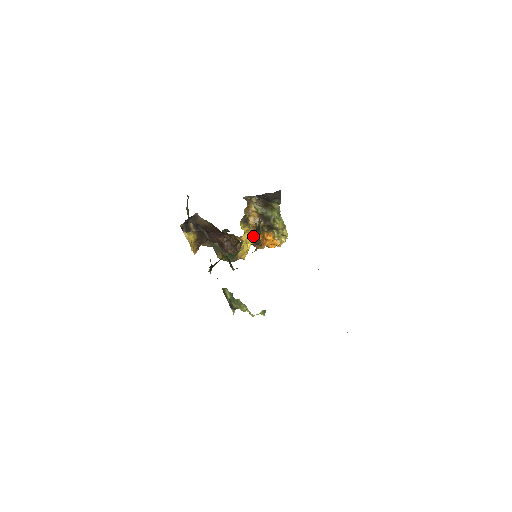
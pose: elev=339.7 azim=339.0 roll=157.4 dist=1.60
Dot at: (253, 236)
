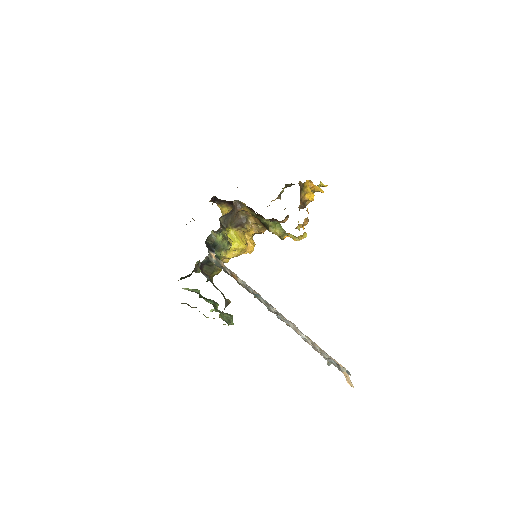
Dot at: occluded
